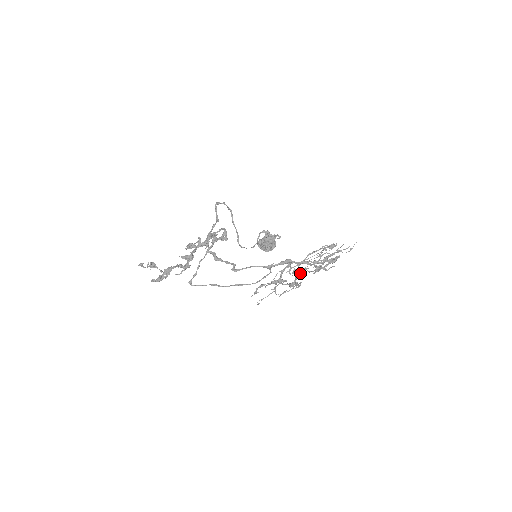
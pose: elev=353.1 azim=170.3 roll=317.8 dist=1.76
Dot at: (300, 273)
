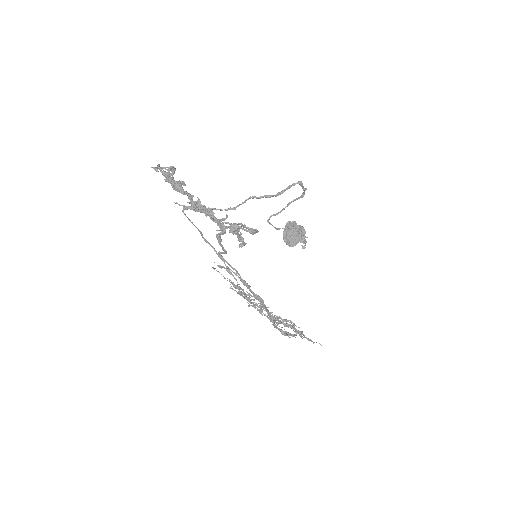
Dot at: (257, 310)
